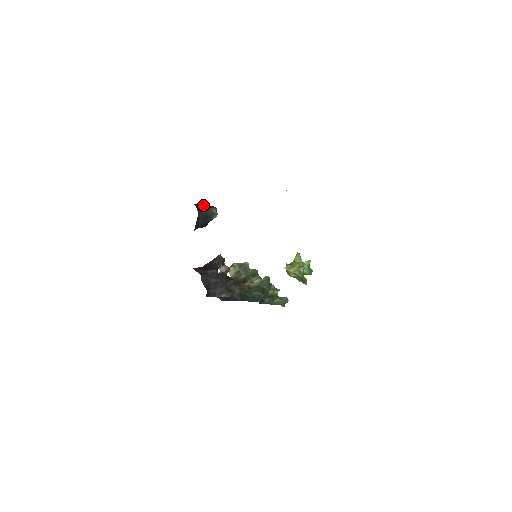
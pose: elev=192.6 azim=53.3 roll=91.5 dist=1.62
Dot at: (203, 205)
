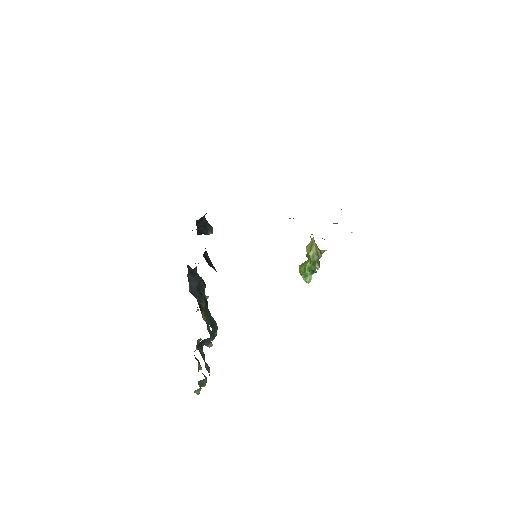
Dot at: occluded
